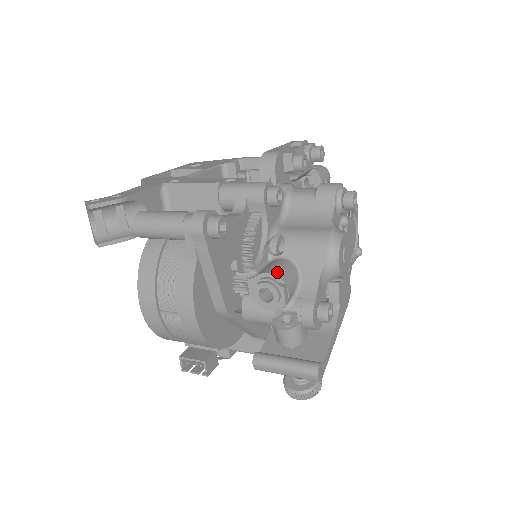
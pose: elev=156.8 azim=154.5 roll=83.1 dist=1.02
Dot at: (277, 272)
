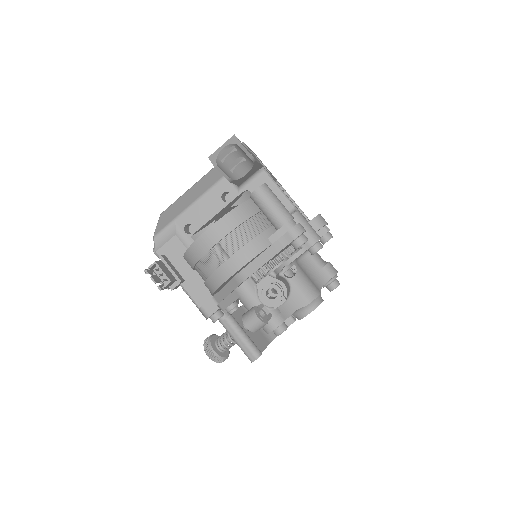
Dot at: (287, 288)
